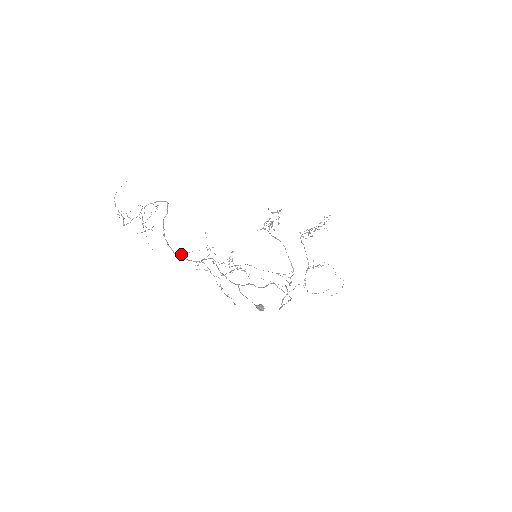
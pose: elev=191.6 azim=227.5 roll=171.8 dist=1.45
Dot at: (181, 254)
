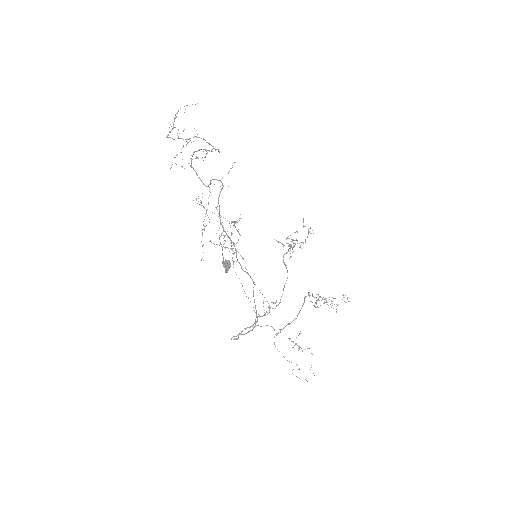
Dot at: occluded
